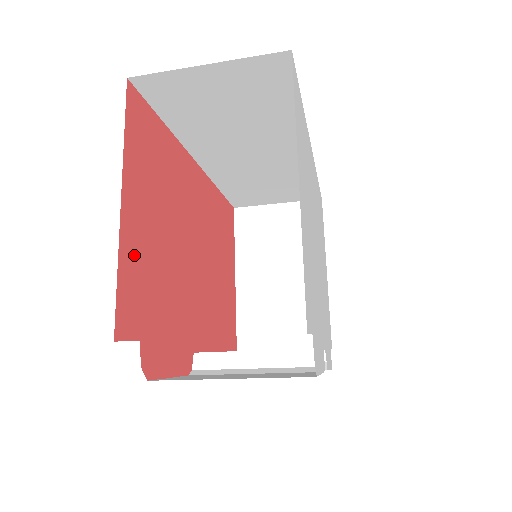
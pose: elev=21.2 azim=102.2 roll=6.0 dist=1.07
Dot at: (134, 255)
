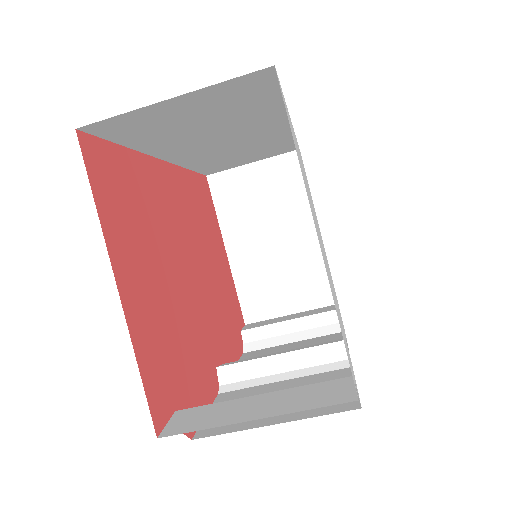
Dot at: (145, 331)
